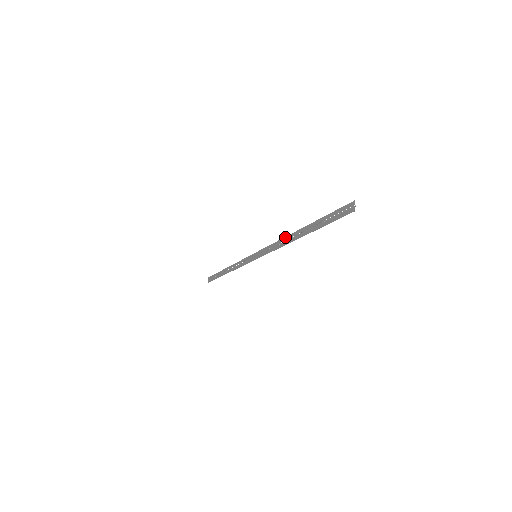
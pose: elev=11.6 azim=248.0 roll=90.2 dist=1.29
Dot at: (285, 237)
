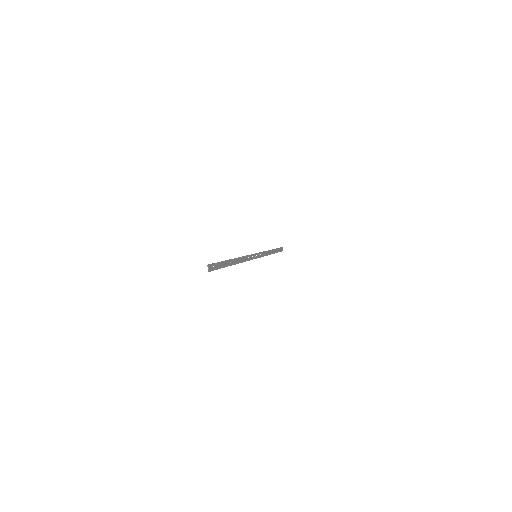
Dot at: (240, 257)
